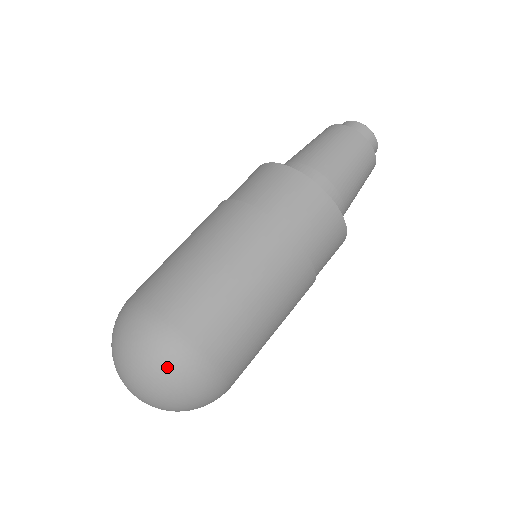
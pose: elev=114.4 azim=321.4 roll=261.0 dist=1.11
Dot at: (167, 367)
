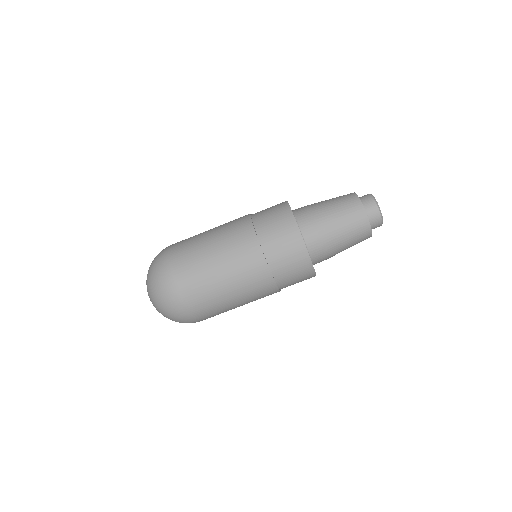
Dot at: (160, 288)
